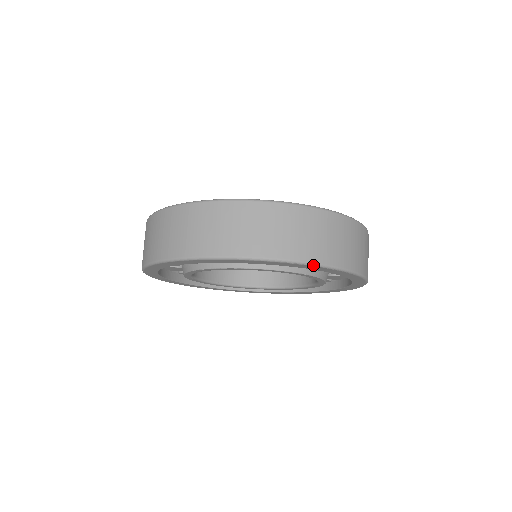
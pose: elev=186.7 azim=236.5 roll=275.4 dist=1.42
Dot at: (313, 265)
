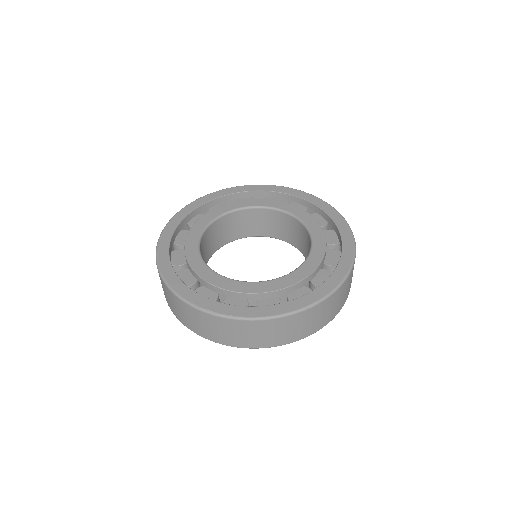
Dot at: (216, 342)
